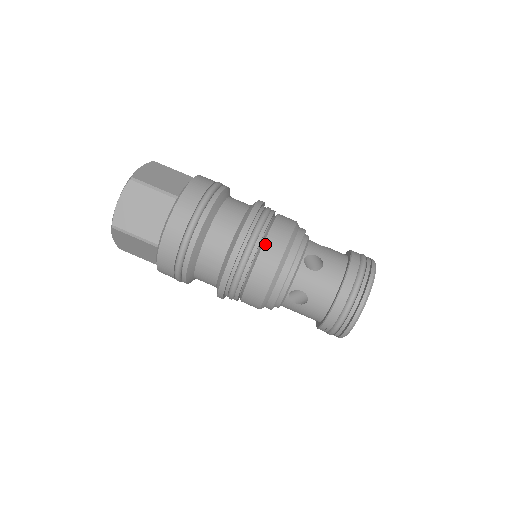
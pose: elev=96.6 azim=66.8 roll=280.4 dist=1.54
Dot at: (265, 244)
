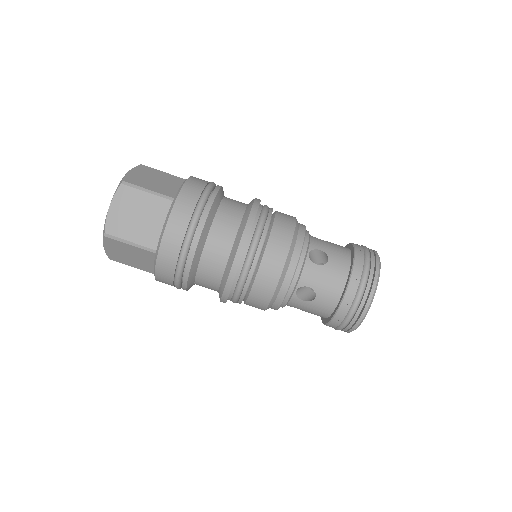
Dot at: (252, 291)
